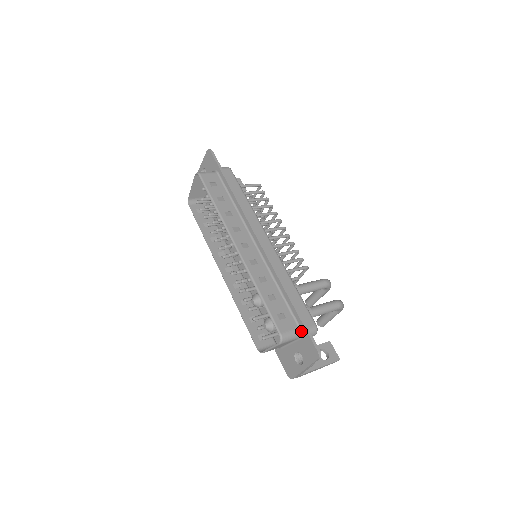
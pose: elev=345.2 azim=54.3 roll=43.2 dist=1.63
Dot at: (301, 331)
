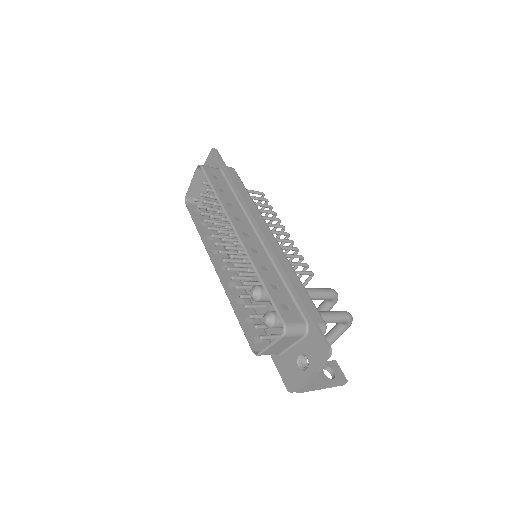
Dot at: (308, 326)
